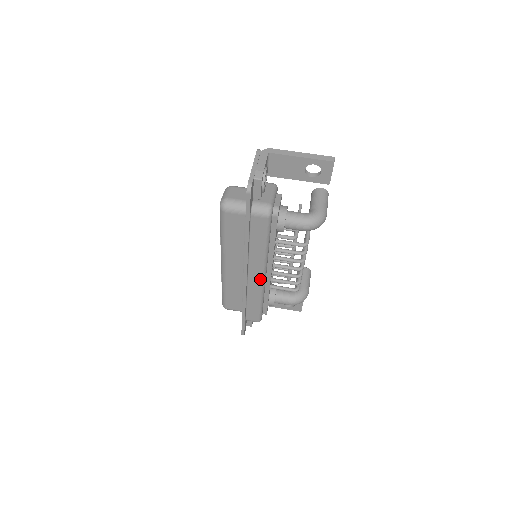
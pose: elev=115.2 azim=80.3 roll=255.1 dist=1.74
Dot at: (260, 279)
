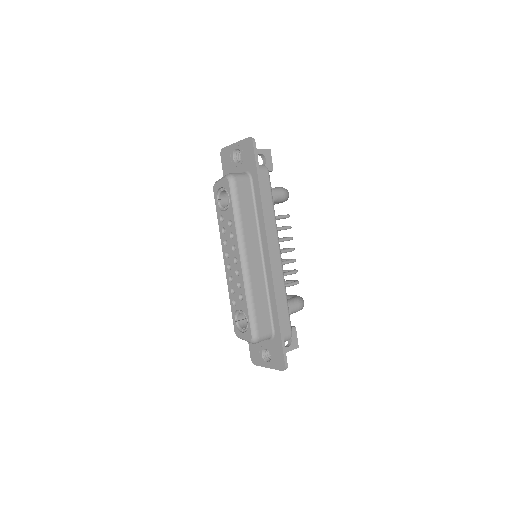
Dot at: (279, 257)
